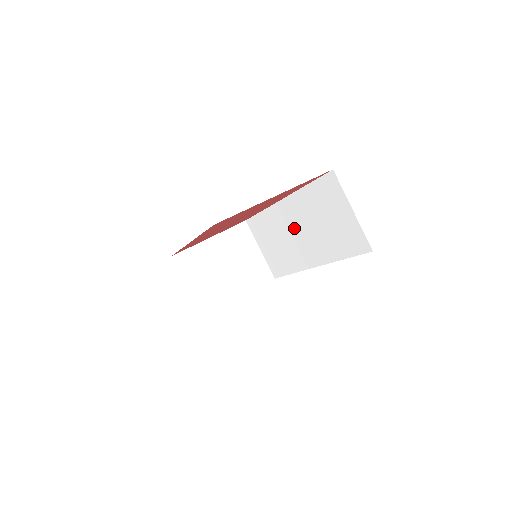
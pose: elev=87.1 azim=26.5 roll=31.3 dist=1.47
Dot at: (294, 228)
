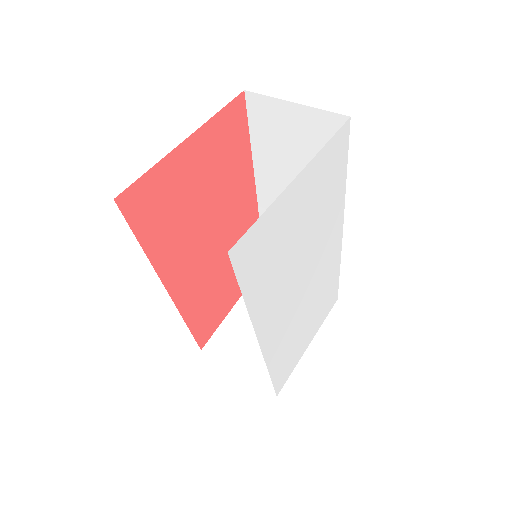
Dot at: occluded
